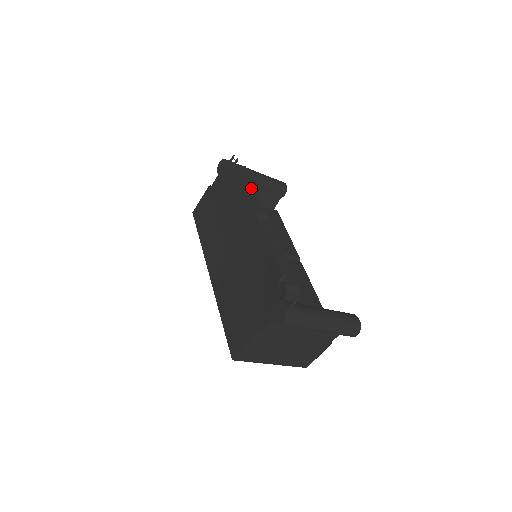
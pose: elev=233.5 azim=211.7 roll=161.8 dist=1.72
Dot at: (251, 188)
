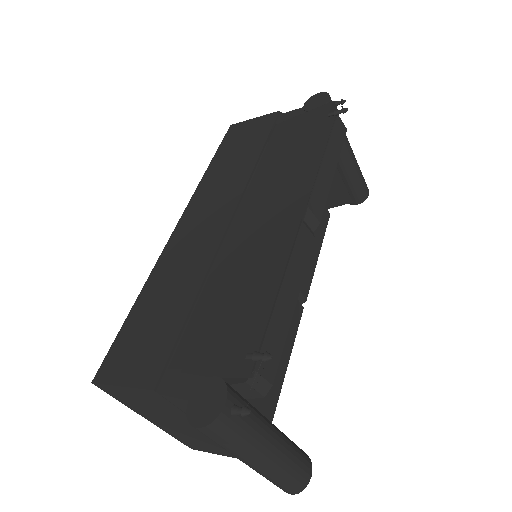
Dot at: (330, 165)
